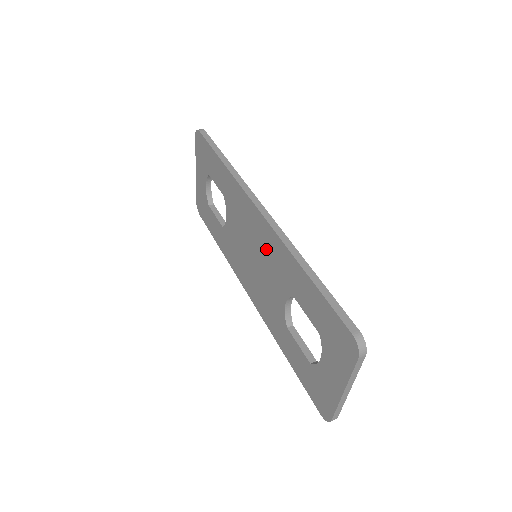
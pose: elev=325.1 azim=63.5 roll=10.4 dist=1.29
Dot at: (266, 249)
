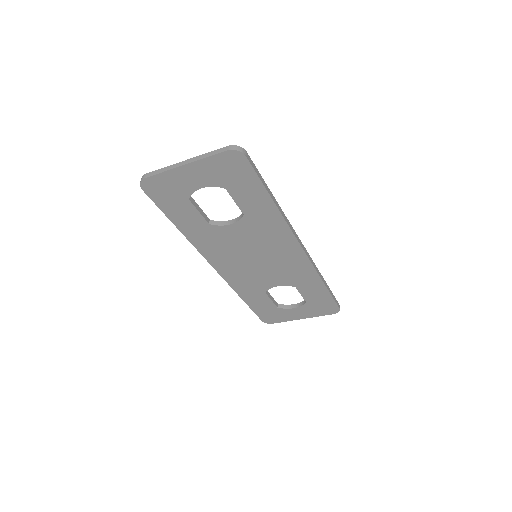
Dot at: (286, 264)
